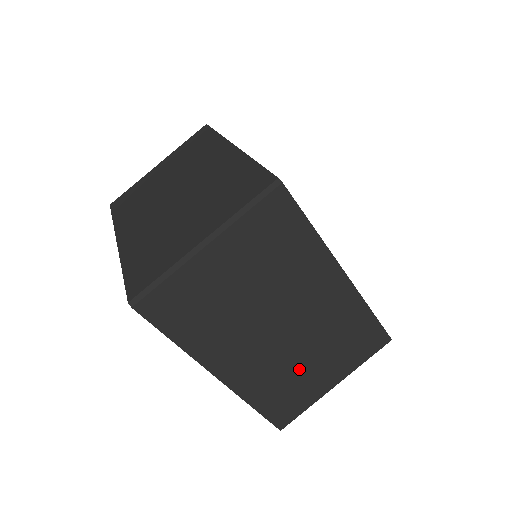
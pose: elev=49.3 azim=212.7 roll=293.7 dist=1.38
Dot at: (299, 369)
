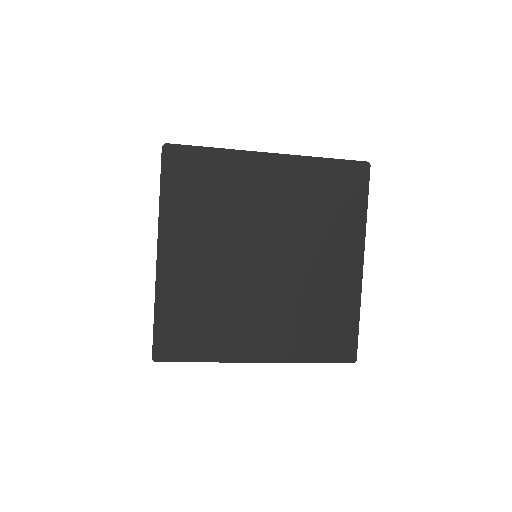
Dot at: occluded
